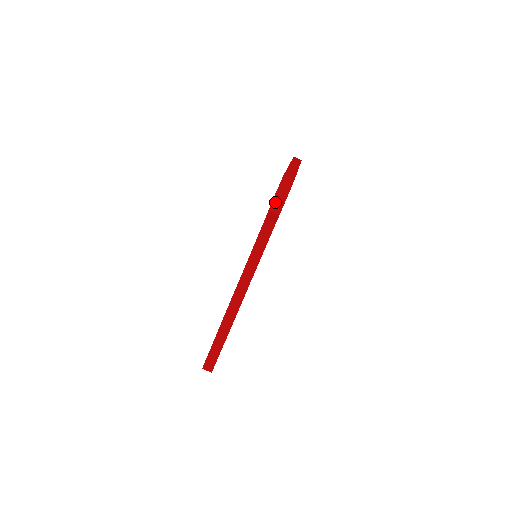
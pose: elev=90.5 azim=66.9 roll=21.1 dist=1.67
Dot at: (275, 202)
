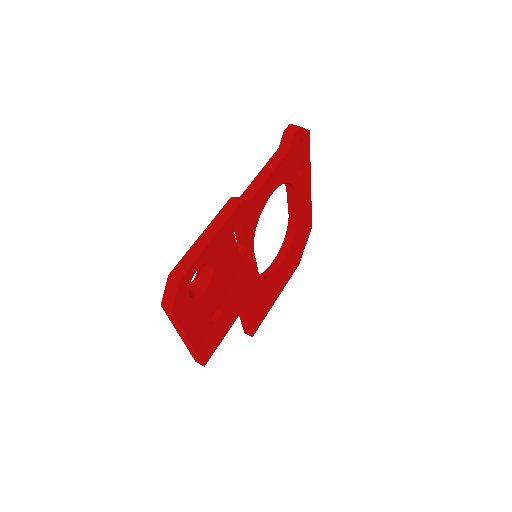
Dot at: (291, 126)
